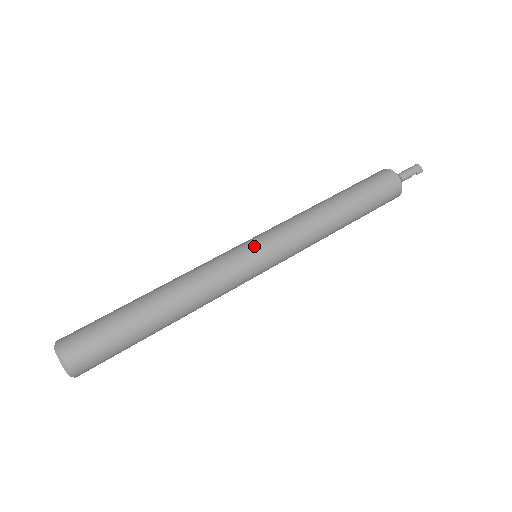
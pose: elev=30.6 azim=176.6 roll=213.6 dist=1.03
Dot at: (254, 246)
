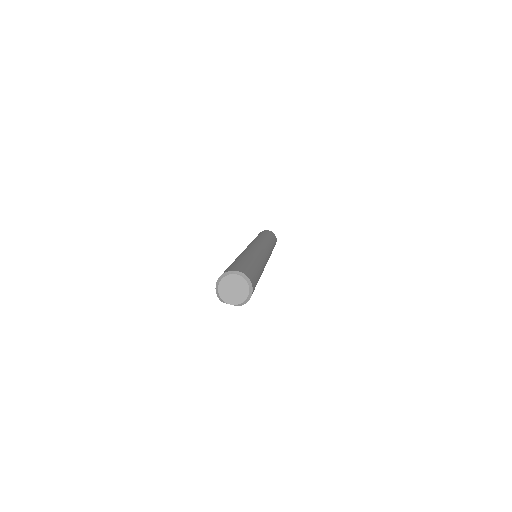
Dot at: (257, 244)
